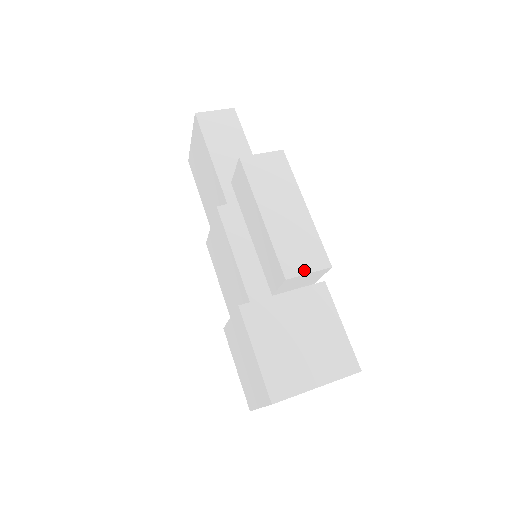
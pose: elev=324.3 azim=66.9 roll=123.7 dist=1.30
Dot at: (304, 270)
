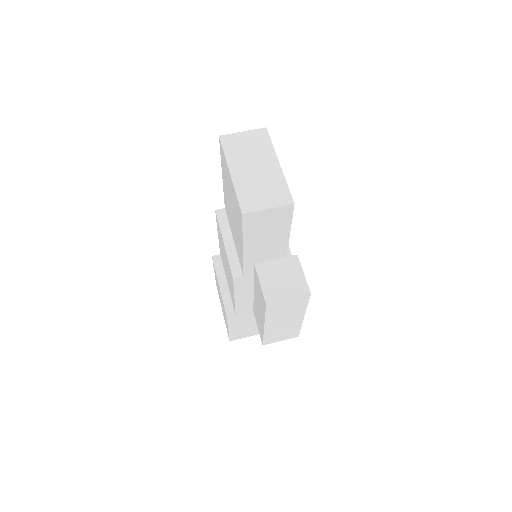
Dot at: (278, 341)
